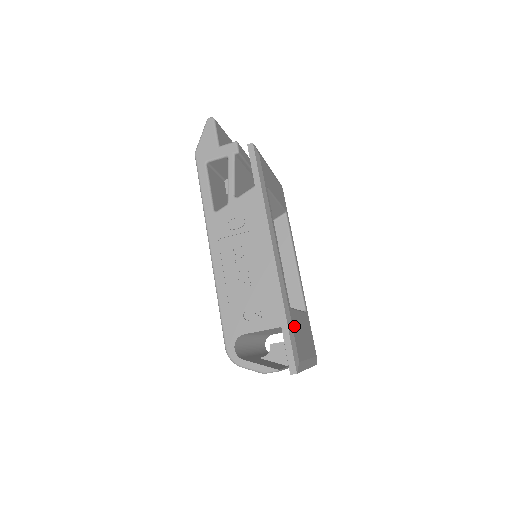
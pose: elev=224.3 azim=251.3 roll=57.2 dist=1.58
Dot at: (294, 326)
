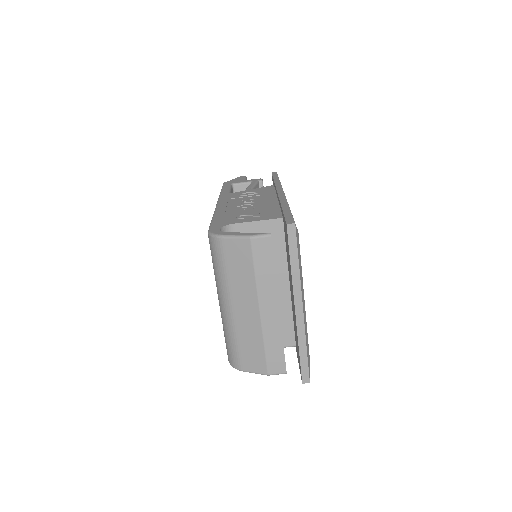
Dot at: occluded
